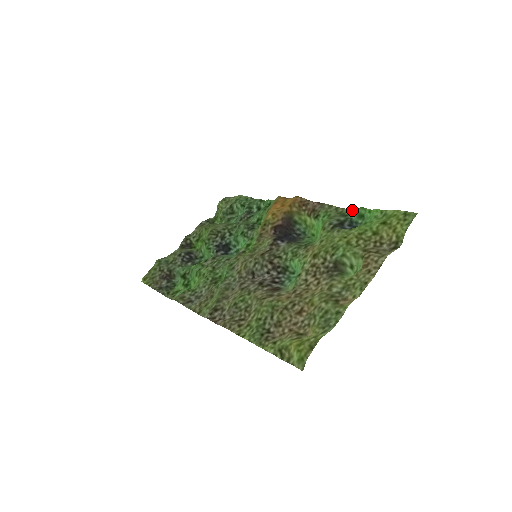
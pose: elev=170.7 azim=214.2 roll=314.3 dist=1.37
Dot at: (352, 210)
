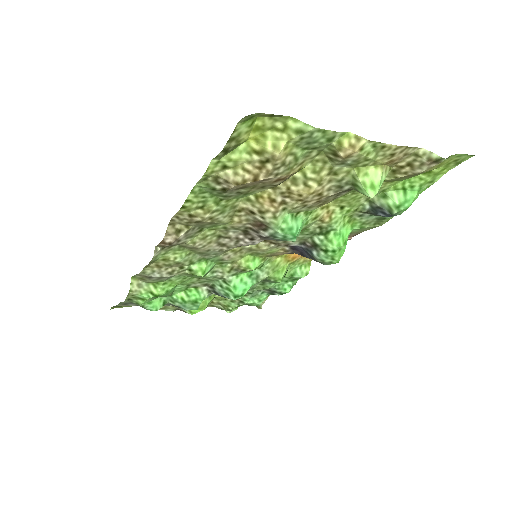
Dot at: (393, 216)
